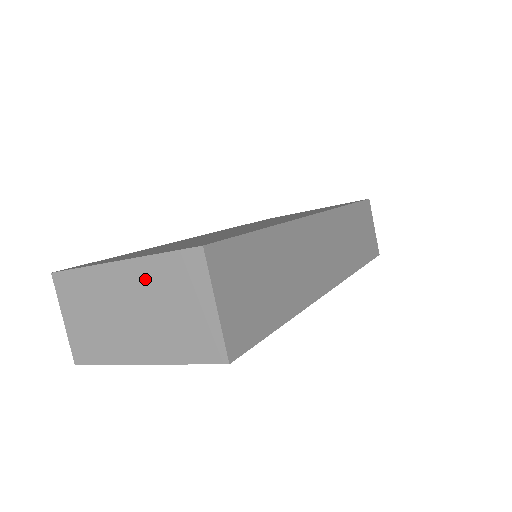
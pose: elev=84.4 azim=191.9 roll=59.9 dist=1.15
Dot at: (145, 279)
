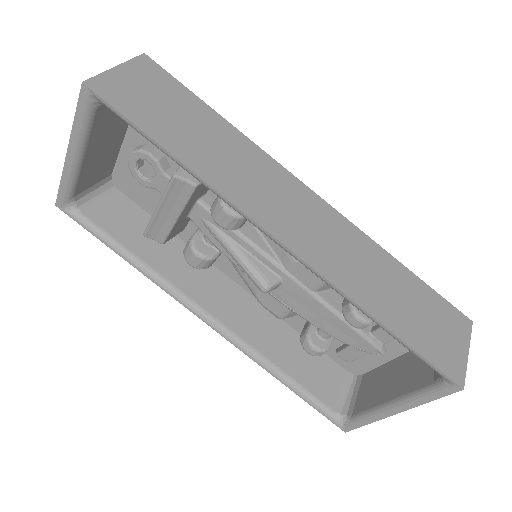
Dot at: occluded
